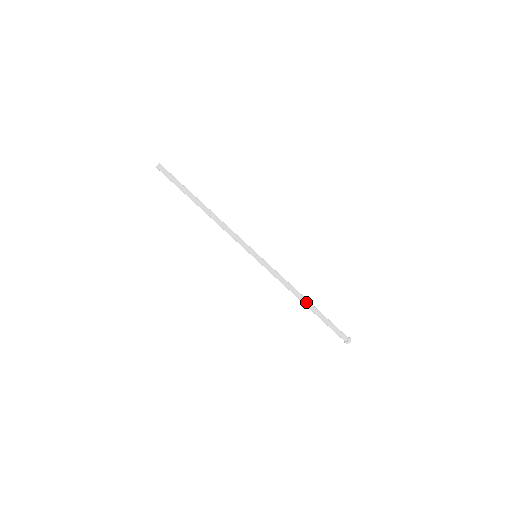
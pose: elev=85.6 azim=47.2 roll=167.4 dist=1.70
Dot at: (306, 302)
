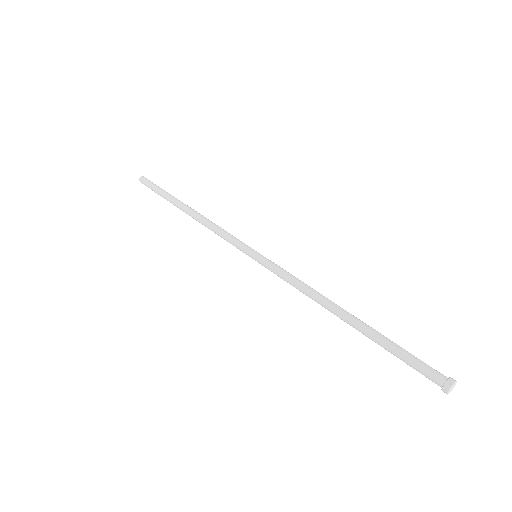
Dot at: (343, 314)
